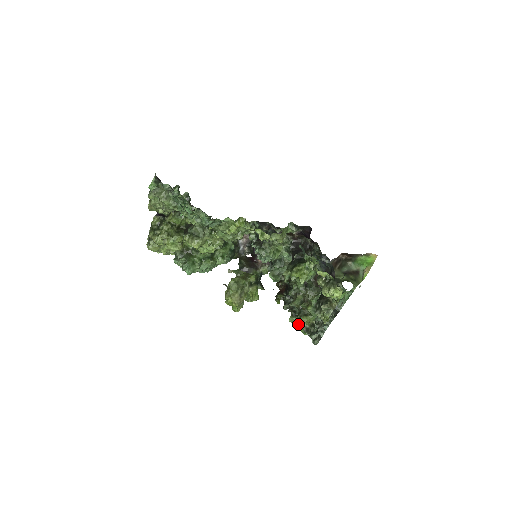
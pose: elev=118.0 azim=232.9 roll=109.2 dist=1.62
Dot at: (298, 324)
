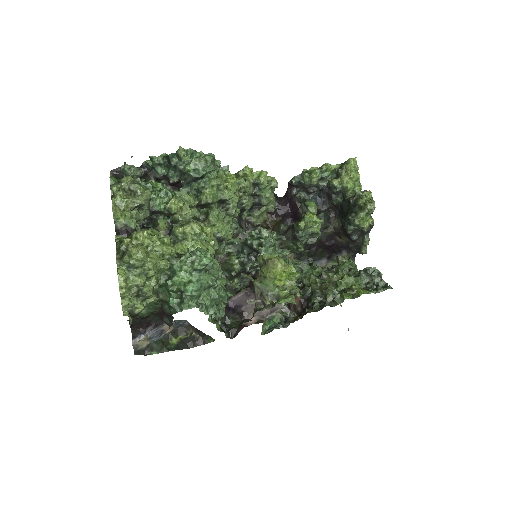
Dot at: (356, 295)
